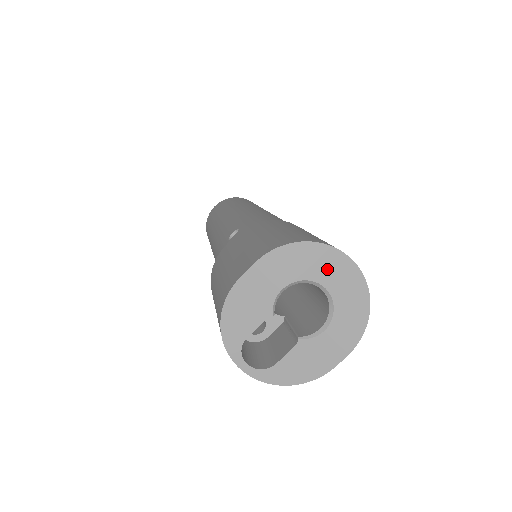
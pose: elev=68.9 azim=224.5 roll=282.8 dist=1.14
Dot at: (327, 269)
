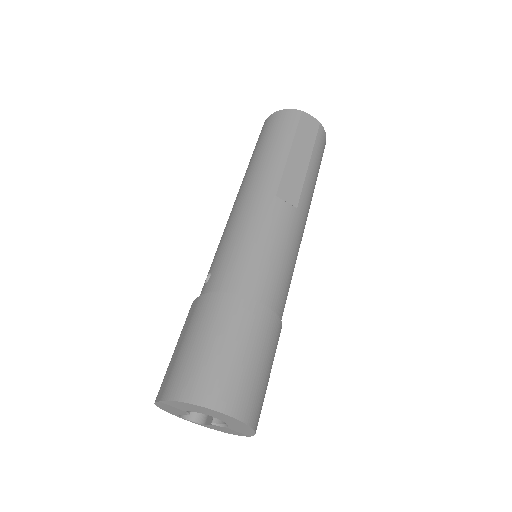
Dot at: (210, 413)
